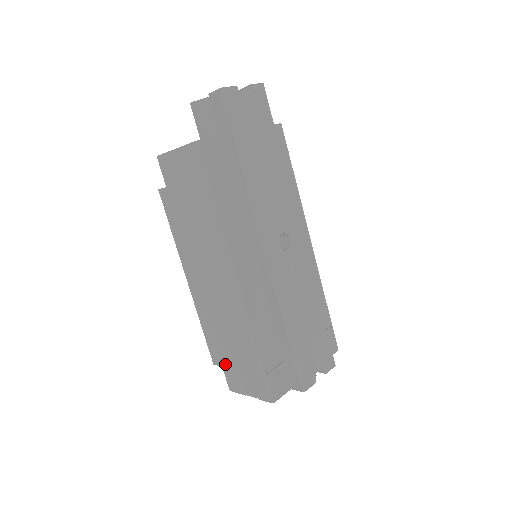
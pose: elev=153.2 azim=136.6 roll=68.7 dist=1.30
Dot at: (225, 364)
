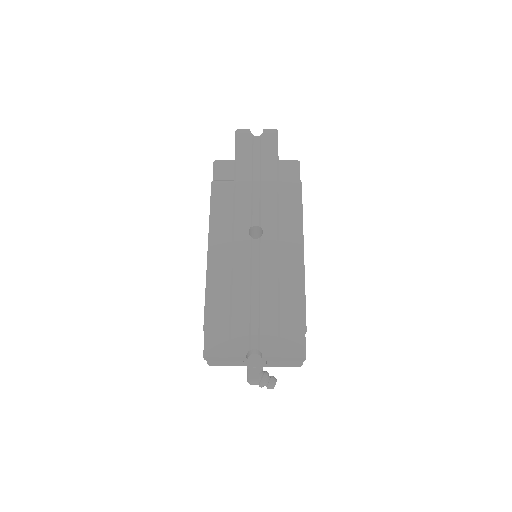
Dot at: occluded
